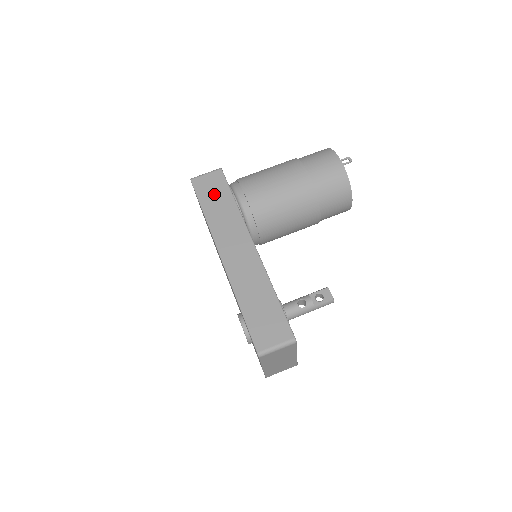
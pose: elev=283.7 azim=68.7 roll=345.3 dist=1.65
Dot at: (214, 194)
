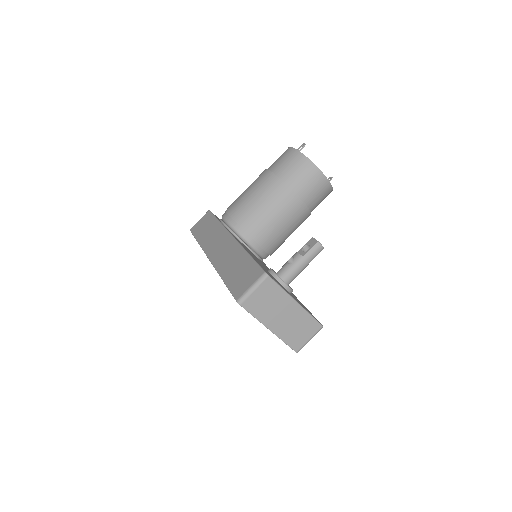
Dot at: (204, 227)
